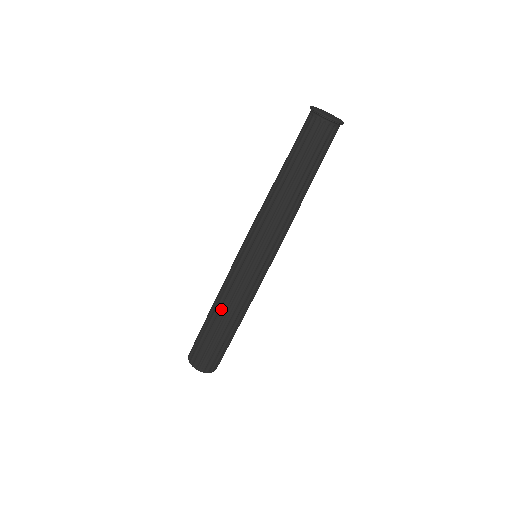
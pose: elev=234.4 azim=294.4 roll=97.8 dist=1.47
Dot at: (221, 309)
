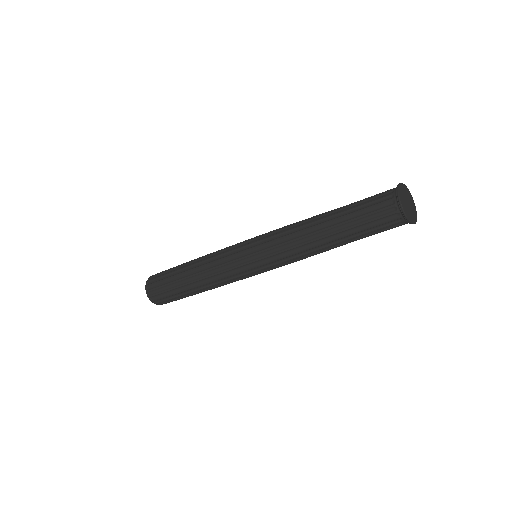
Dot at: (197, 274)
